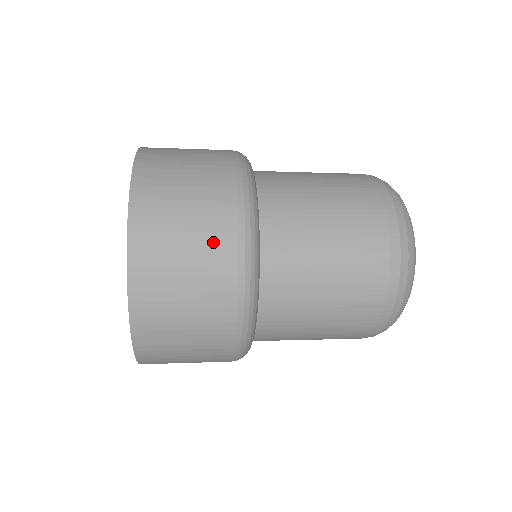
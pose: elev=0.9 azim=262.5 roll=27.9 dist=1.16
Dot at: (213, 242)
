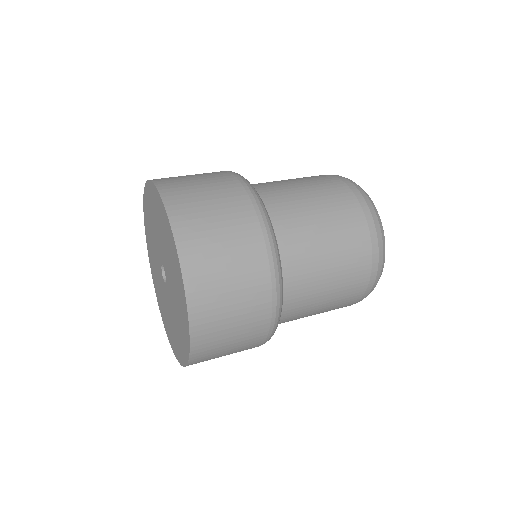
Dot at: (248, 345)
